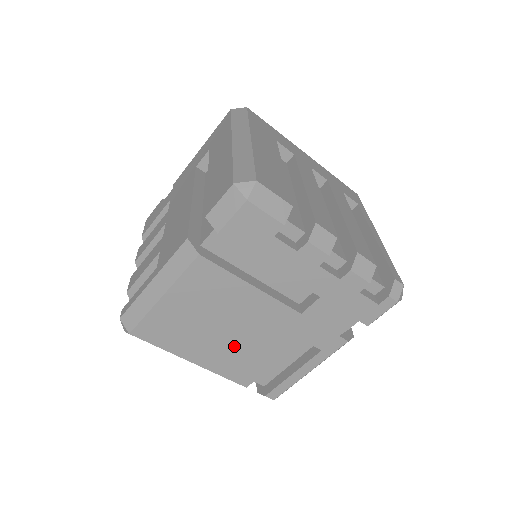
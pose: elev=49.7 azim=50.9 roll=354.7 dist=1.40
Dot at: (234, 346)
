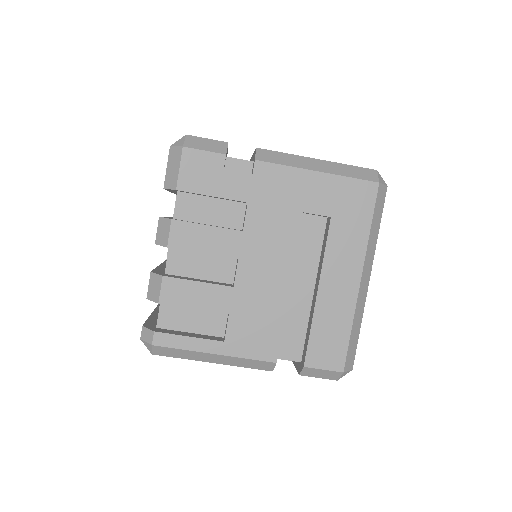
Dot at: occluded
